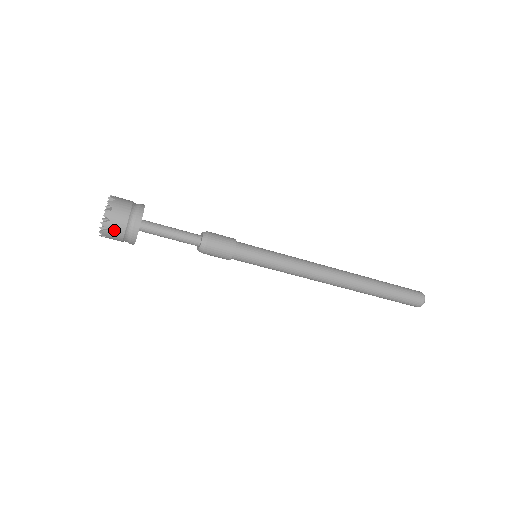
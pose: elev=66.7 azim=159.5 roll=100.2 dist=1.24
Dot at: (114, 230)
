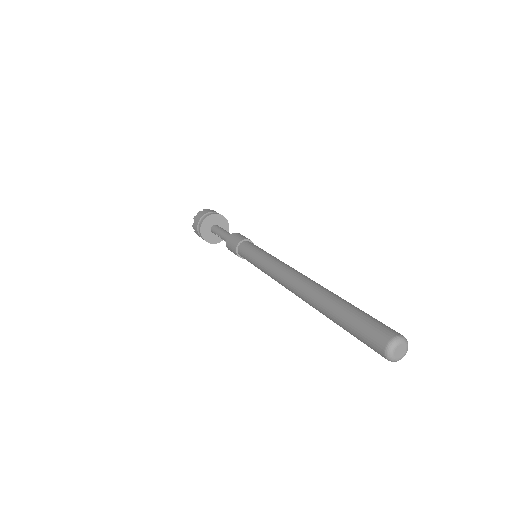
Dot at: (199, 215)
